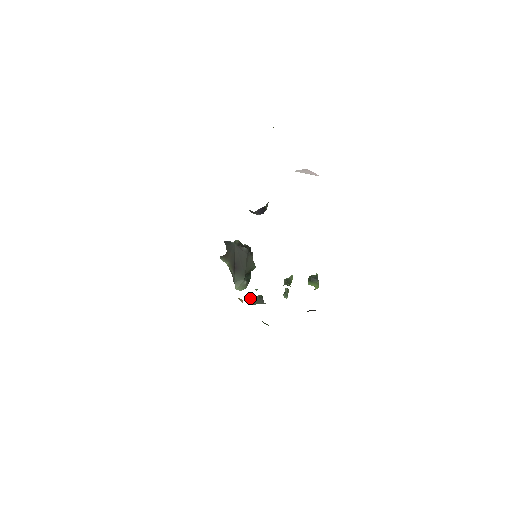
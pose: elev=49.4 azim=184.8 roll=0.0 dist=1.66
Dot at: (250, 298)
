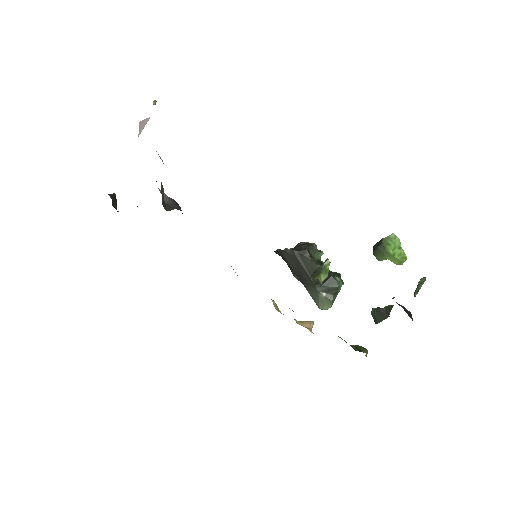
Dot at: occluded
